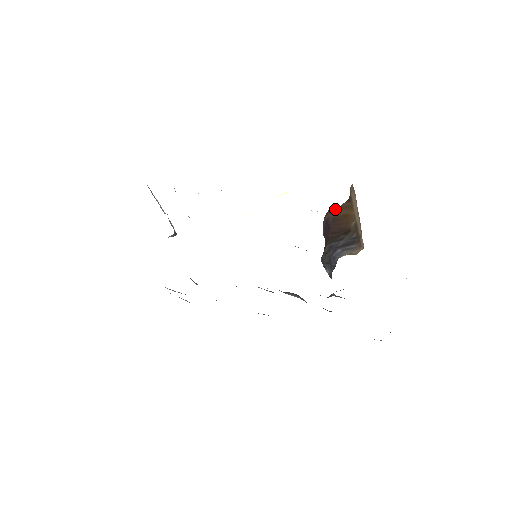
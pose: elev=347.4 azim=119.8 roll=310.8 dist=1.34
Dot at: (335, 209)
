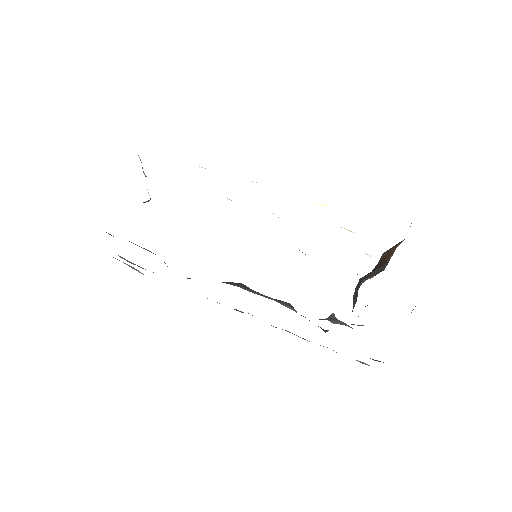
Dot at: (390, 248)
